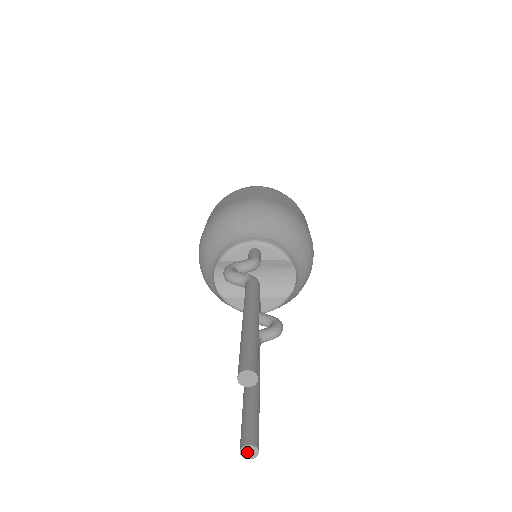
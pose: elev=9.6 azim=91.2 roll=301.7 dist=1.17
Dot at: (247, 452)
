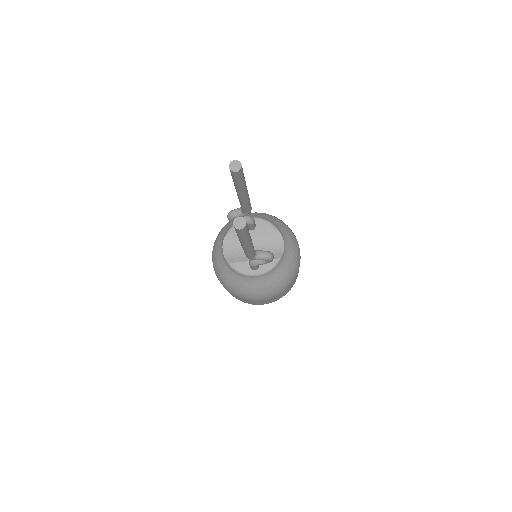
Dot at: (238, 223)
